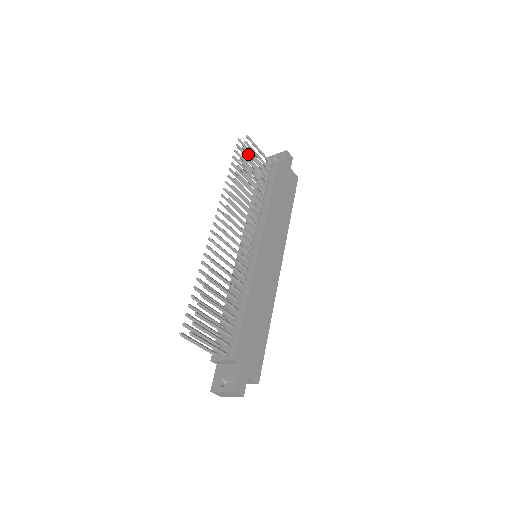
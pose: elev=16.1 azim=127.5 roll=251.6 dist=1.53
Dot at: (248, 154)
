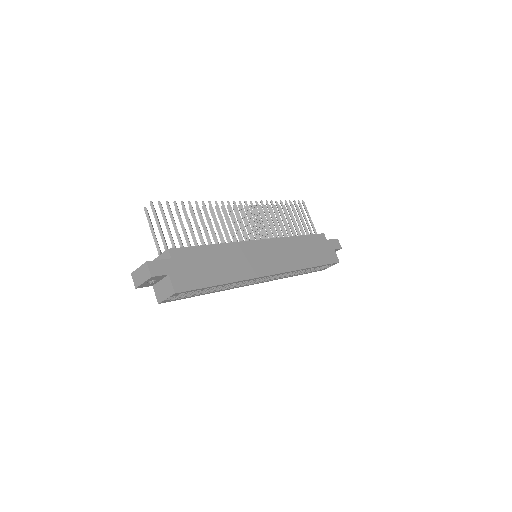
Dot at: (296, 207)
